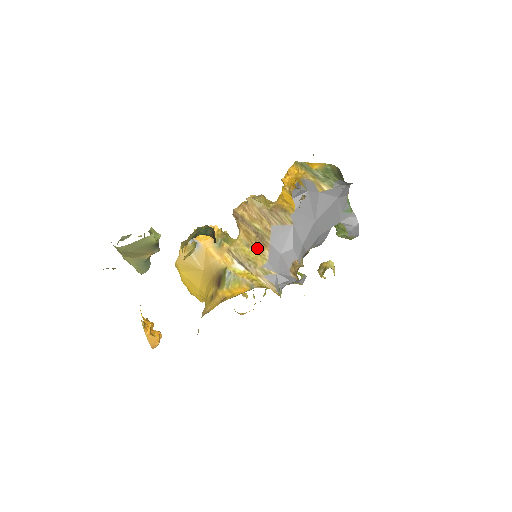
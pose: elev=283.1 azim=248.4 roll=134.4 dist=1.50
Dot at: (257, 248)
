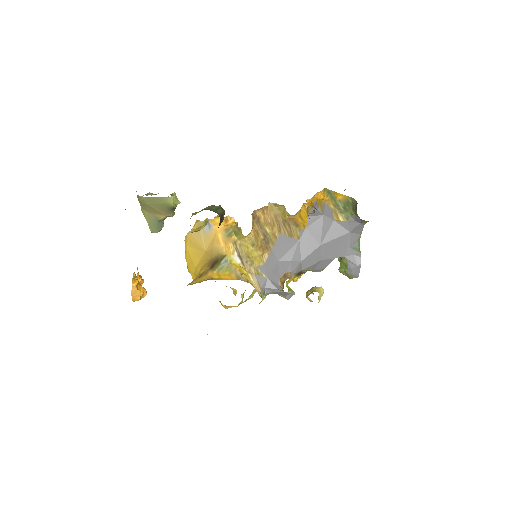
Dot at: (260, 249)
